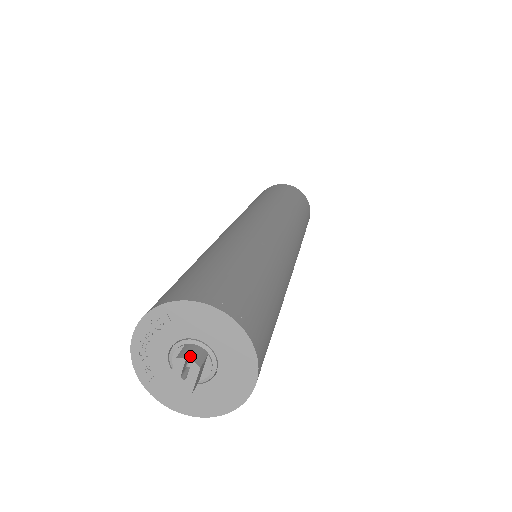
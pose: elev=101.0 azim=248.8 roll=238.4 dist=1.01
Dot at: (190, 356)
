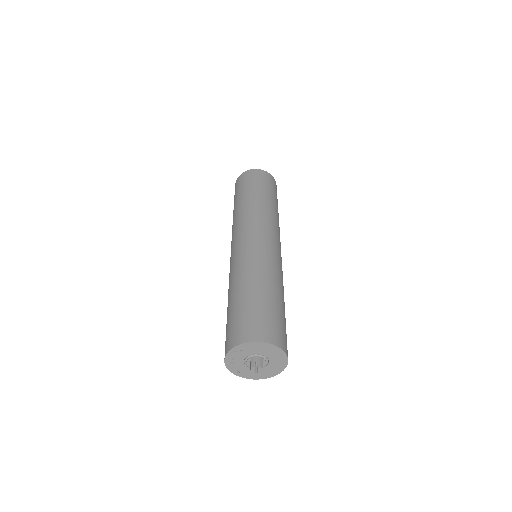
Dot at: (256, 363)
